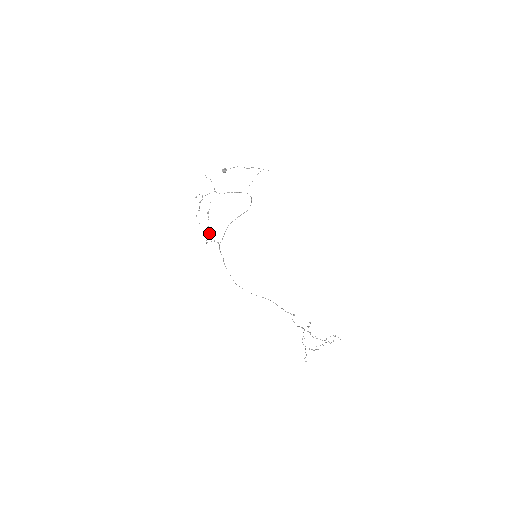
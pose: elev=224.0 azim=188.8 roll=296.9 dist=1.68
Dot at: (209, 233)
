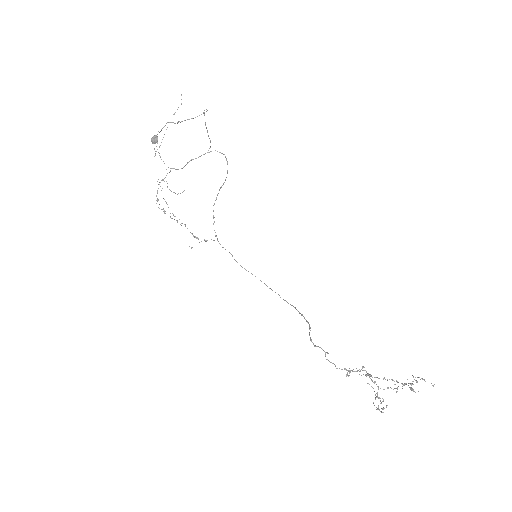
Dot at: (191, 233)
